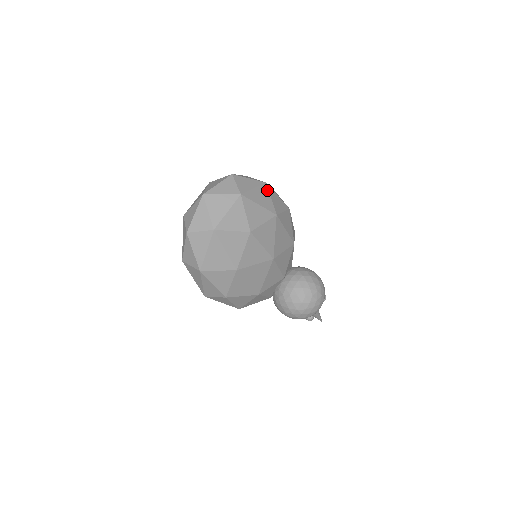
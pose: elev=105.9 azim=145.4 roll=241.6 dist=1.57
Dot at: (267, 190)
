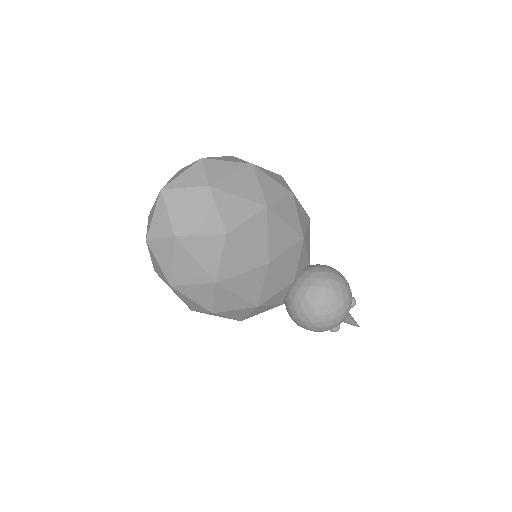
Dot at: (253, 174)
